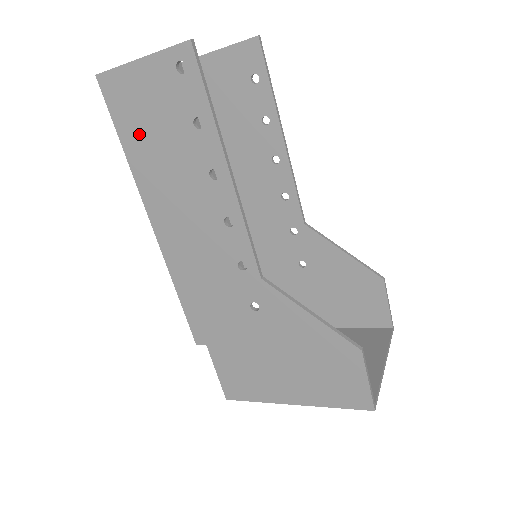
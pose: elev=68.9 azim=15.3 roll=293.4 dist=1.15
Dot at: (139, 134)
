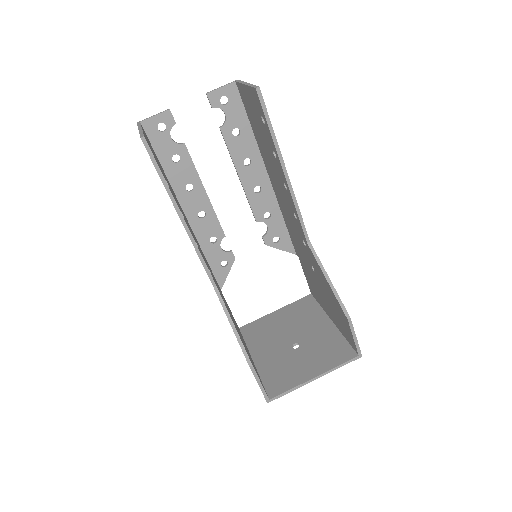
Dot at: occluded
